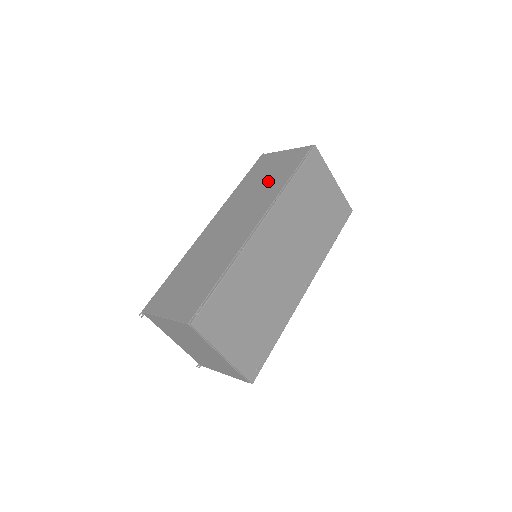
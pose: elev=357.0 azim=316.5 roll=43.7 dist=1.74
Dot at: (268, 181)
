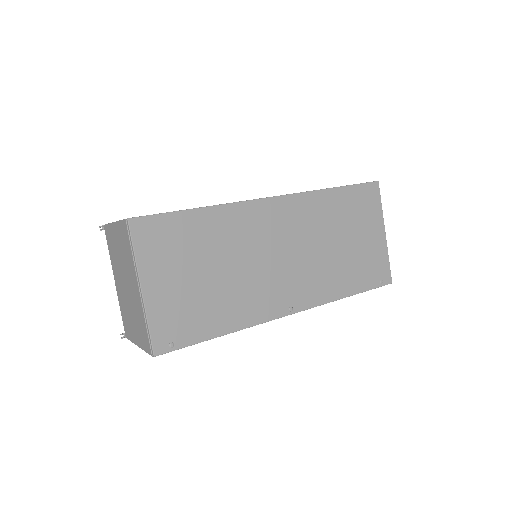
Dot at: occluded
